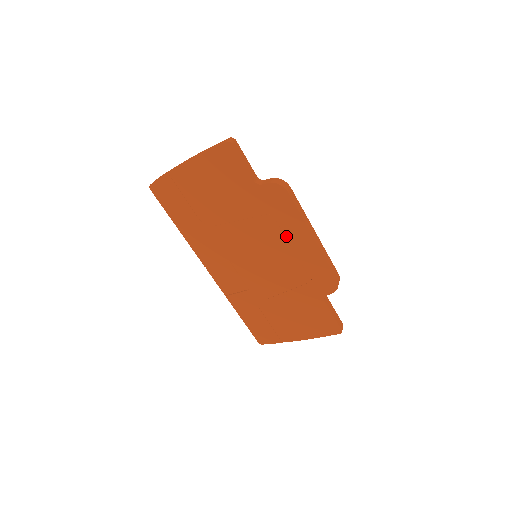
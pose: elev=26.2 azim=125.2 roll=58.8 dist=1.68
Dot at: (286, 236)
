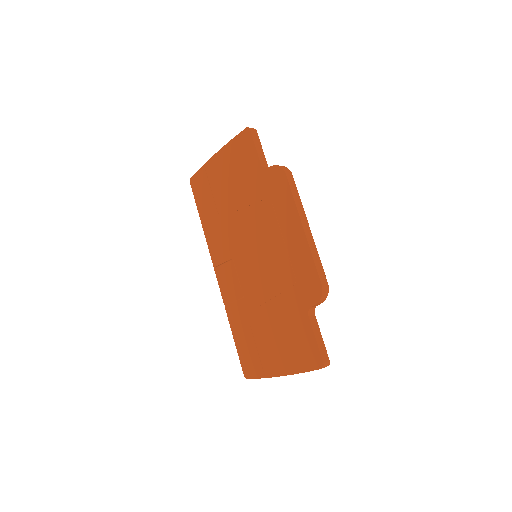
Dot at: (280, 227)
